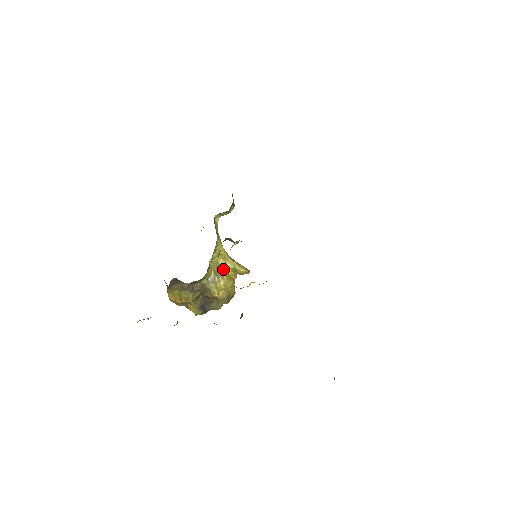
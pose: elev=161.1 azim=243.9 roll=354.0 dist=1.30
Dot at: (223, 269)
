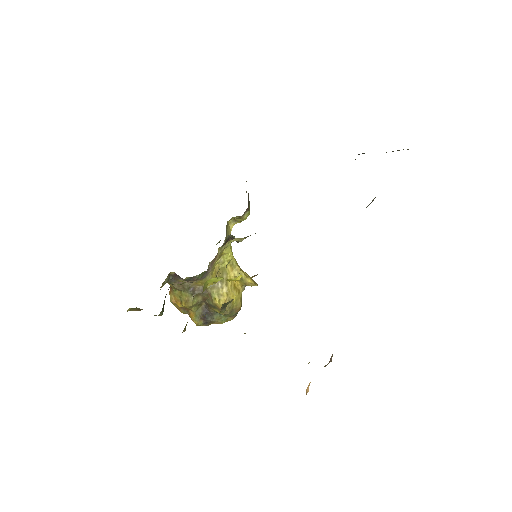
Dot at: (229, 276)
